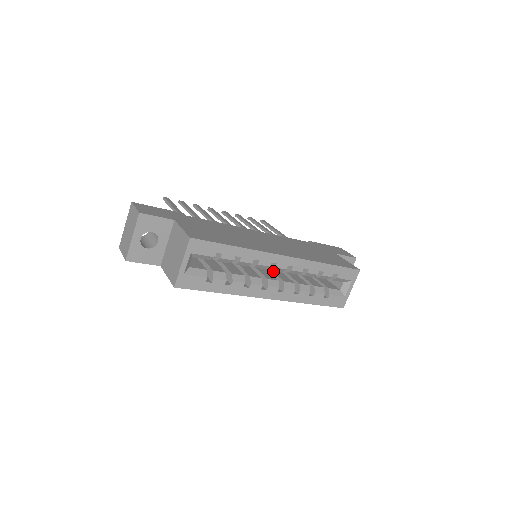
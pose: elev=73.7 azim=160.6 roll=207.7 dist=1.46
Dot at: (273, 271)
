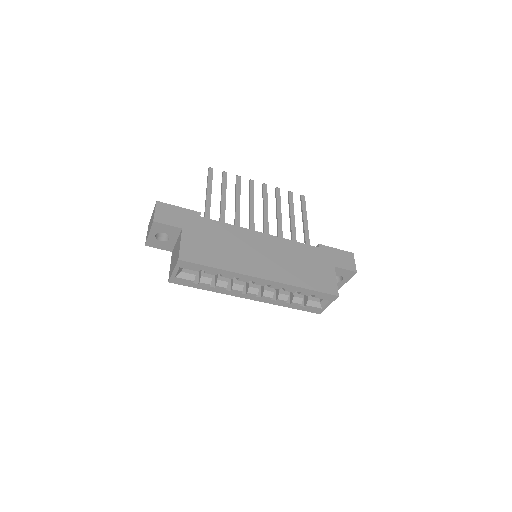
Dot at: occluded
